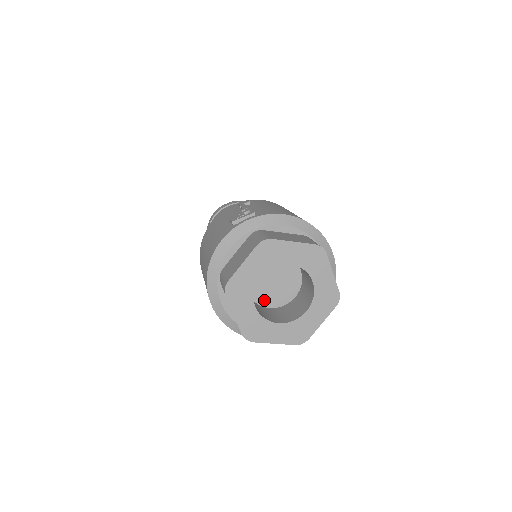
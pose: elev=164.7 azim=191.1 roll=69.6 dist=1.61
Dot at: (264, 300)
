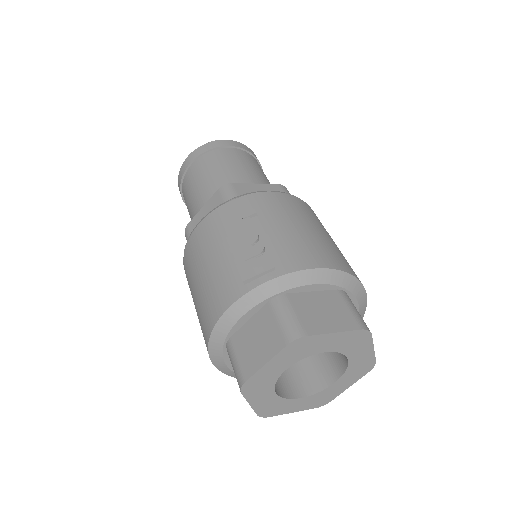
Dot at: occluded
